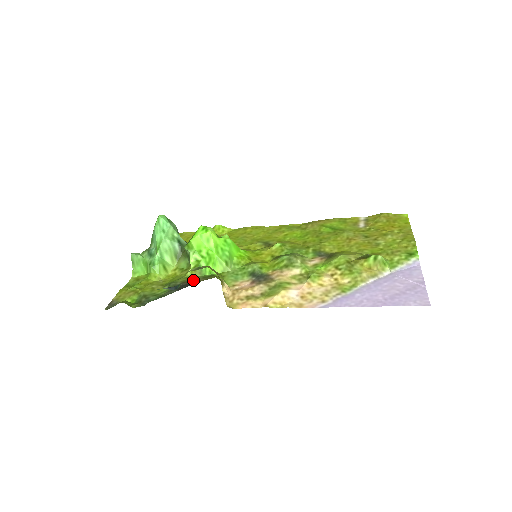
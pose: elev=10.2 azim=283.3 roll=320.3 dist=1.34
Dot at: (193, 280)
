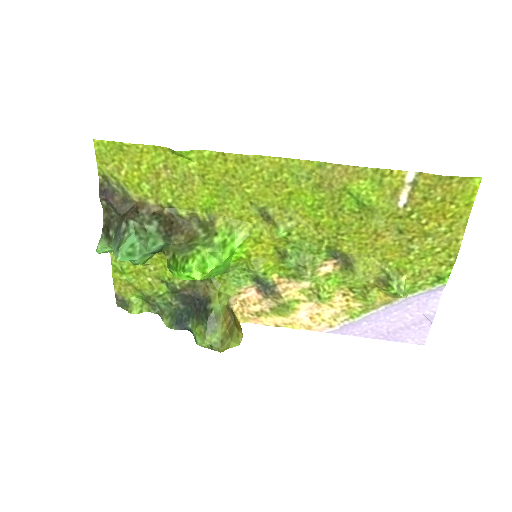
Dot at: (192, 285)
